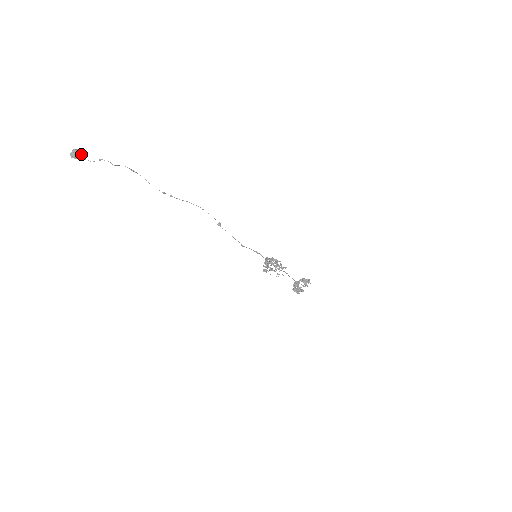
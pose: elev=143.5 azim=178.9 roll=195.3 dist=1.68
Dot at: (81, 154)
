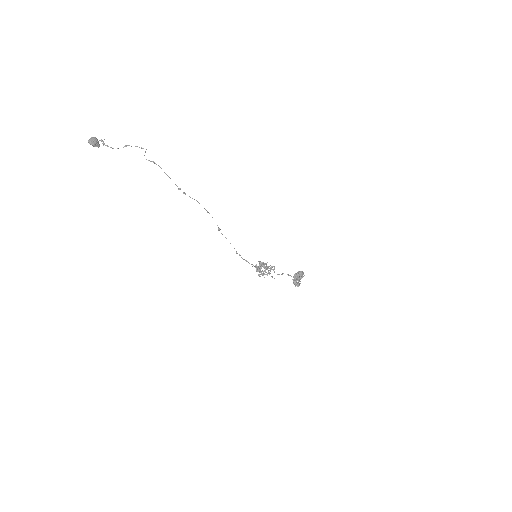
Dot at: (102, 141)
